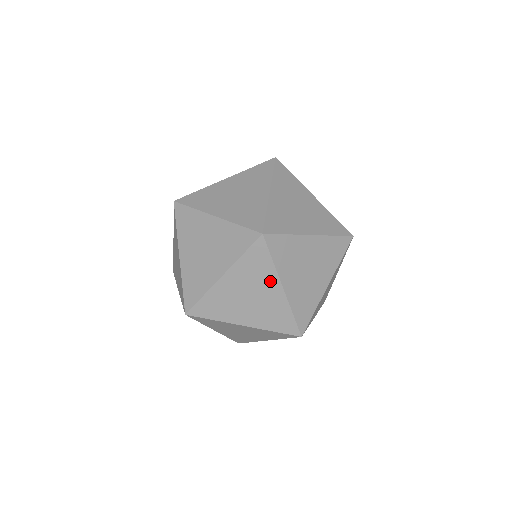
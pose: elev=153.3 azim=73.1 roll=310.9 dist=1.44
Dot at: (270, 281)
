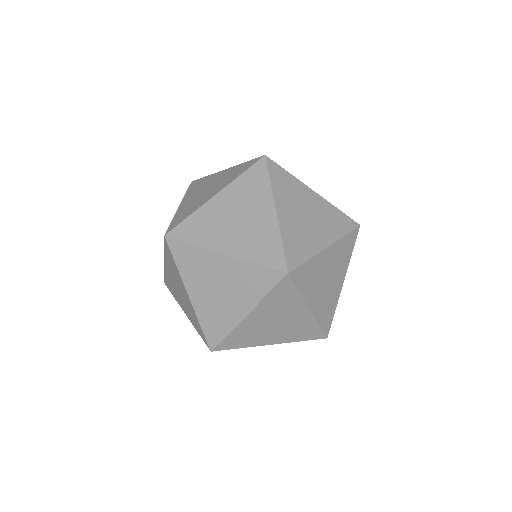
Dot at: (264, 202)
